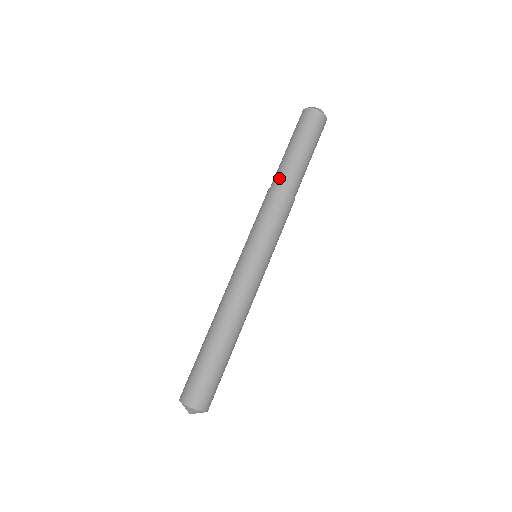
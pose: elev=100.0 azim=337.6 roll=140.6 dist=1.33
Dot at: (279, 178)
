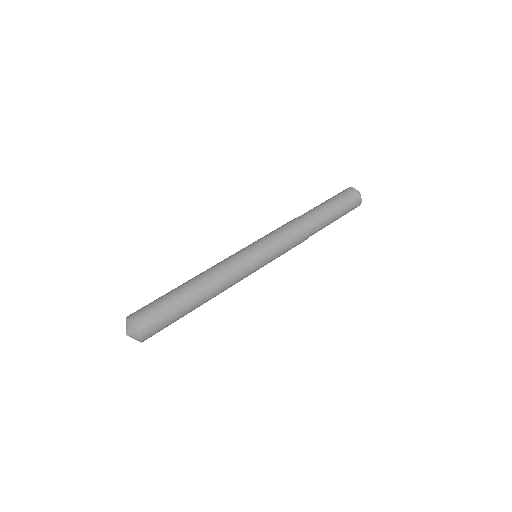
Dot at: (312, 219)
